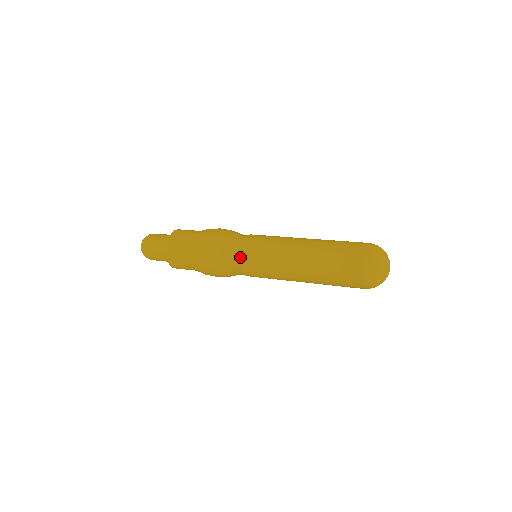
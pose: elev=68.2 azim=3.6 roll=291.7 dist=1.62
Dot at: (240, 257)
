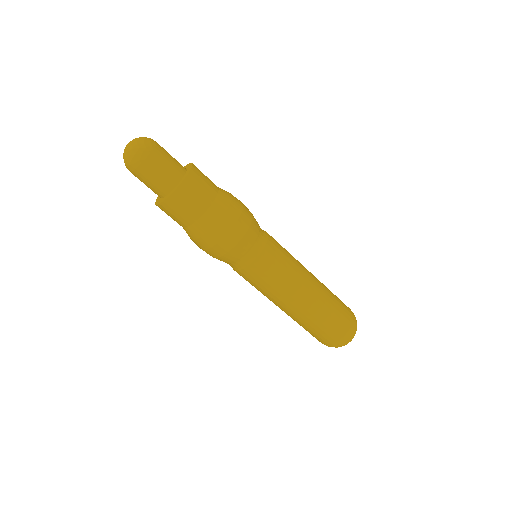
Dot at: (253, 262)
